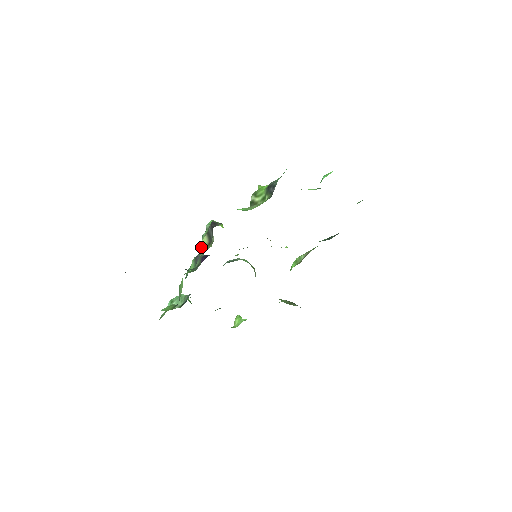
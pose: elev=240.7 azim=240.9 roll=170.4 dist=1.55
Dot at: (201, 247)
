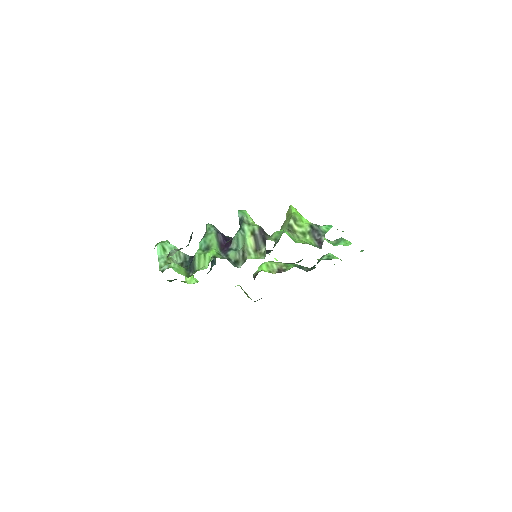
Dot at: (247, 248)
